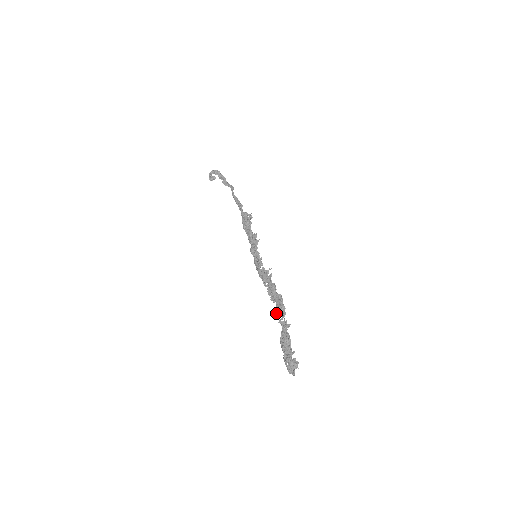
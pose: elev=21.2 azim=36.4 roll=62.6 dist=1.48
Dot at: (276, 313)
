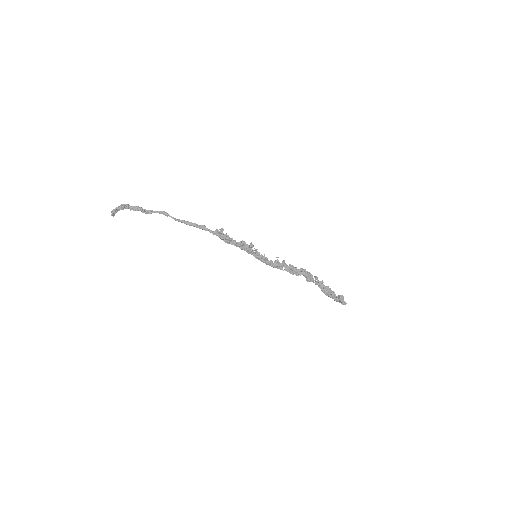
Dot at: (308, 281)
